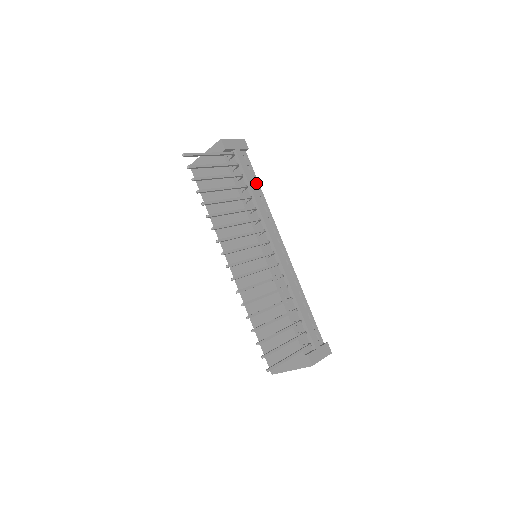
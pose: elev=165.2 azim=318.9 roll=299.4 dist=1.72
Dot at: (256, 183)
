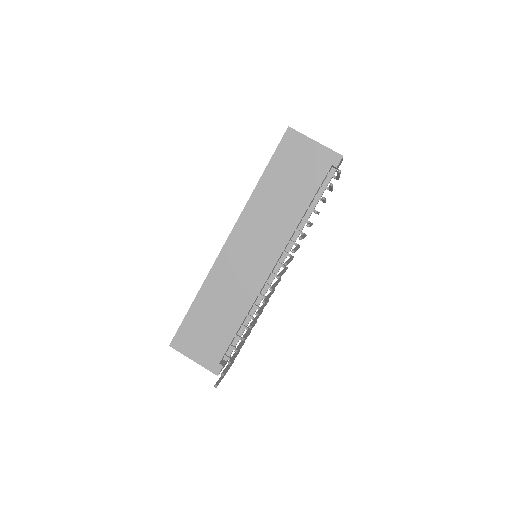
Dot at: occluded
